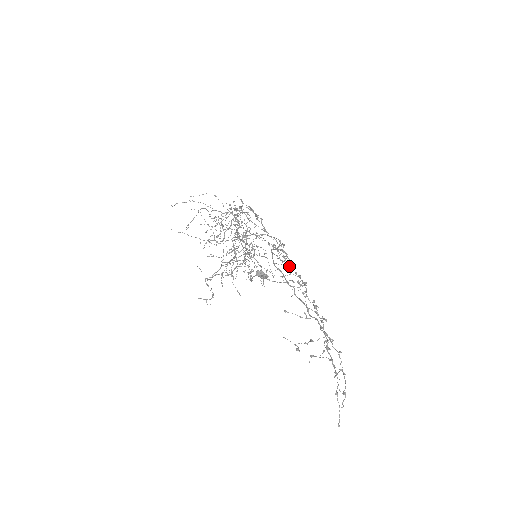
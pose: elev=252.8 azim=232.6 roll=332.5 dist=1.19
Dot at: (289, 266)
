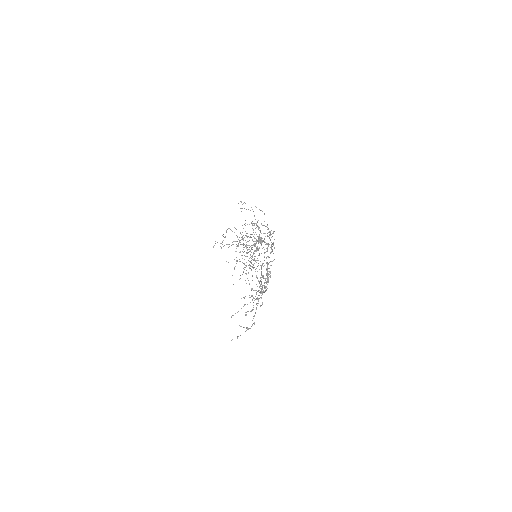
Dot at: (269, 268)
